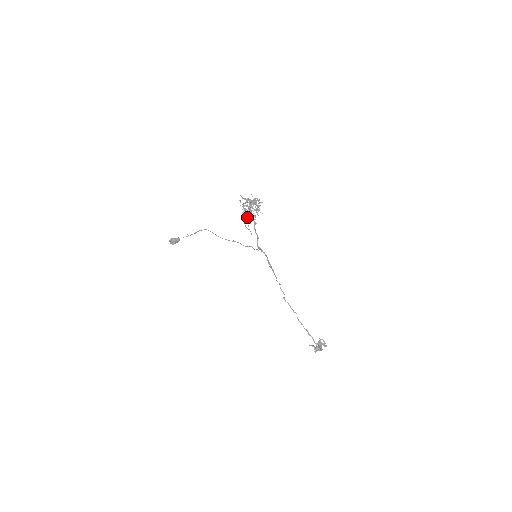
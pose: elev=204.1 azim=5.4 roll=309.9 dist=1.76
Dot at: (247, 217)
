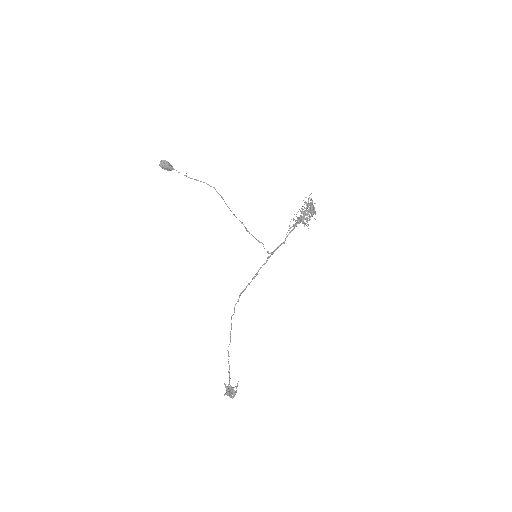
Dot at: (300, 216)
